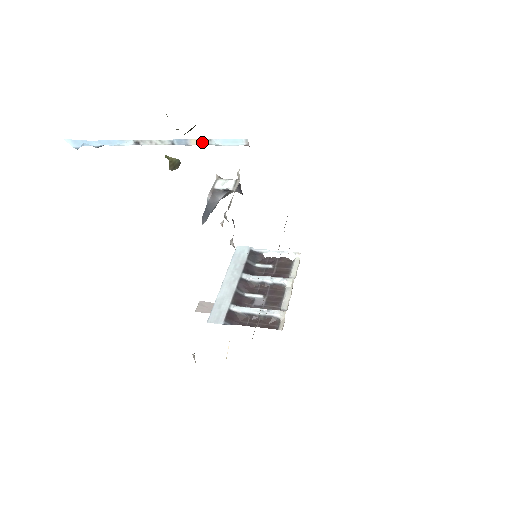
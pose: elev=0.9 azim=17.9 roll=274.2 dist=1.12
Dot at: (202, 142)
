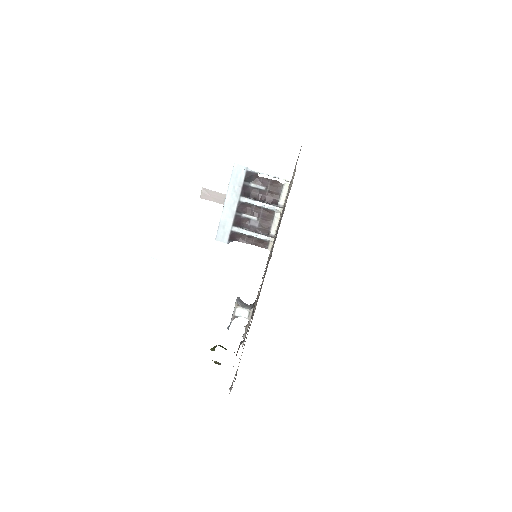
Dot at: occluded
